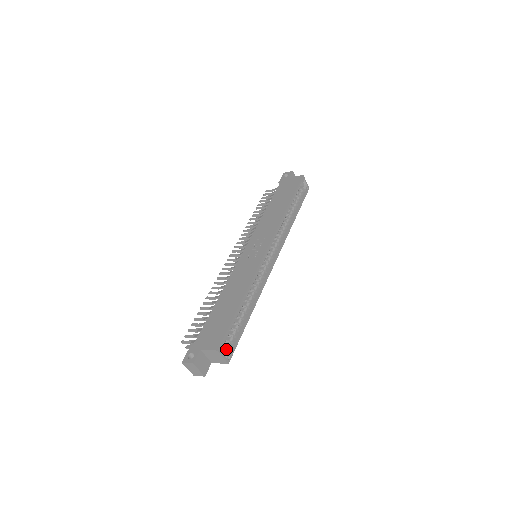
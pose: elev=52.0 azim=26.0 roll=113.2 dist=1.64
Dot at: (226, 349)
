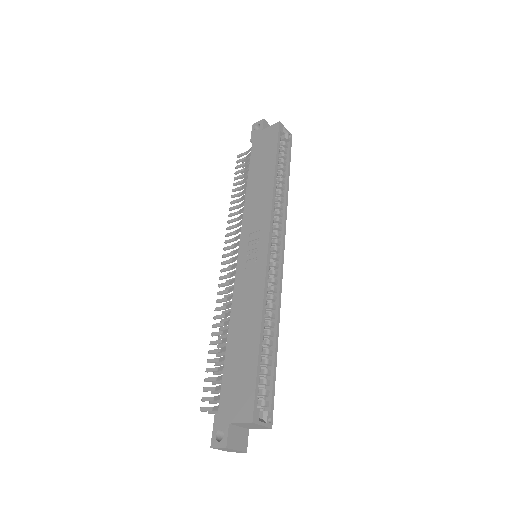
Dot at: (262, 408)
